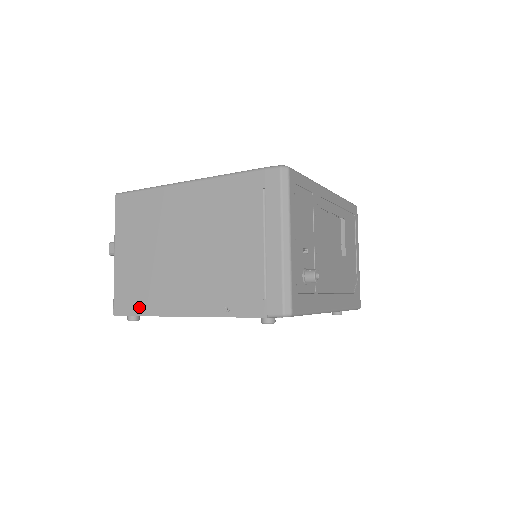
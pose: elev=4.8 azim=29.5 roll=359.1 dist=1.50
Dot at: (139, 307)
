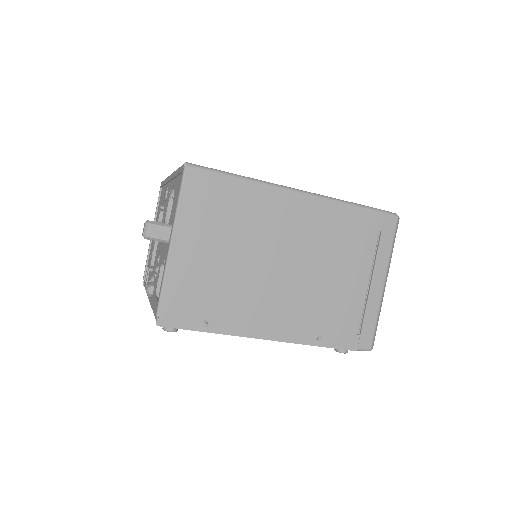
Dot at: (203, 321)
